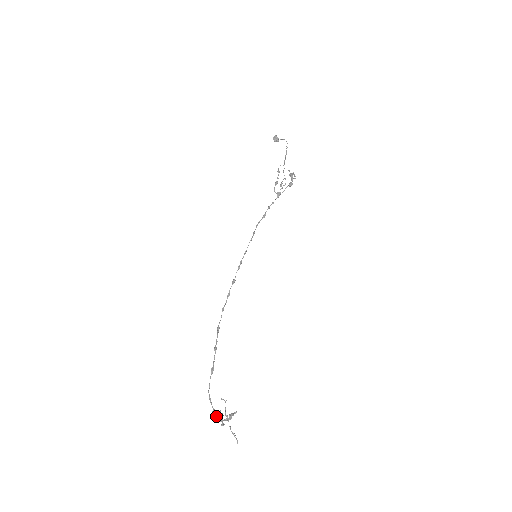
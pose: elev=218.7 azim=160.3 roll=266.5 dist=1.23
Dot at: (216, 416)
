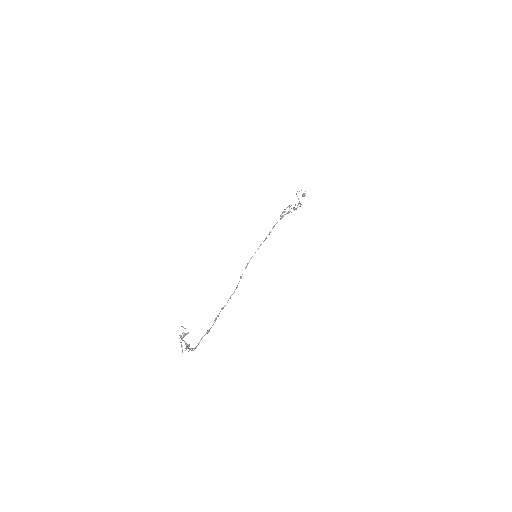
Dot at: occluded
